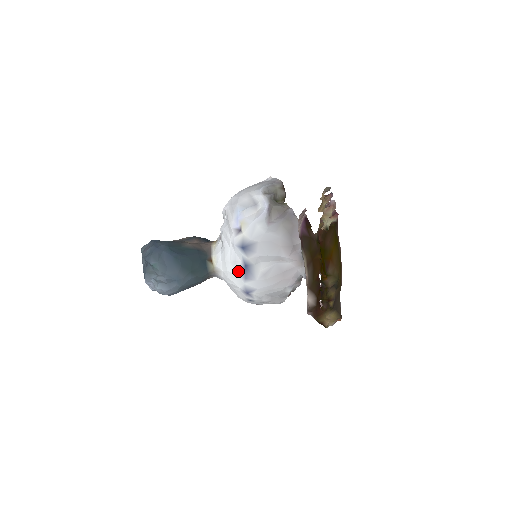
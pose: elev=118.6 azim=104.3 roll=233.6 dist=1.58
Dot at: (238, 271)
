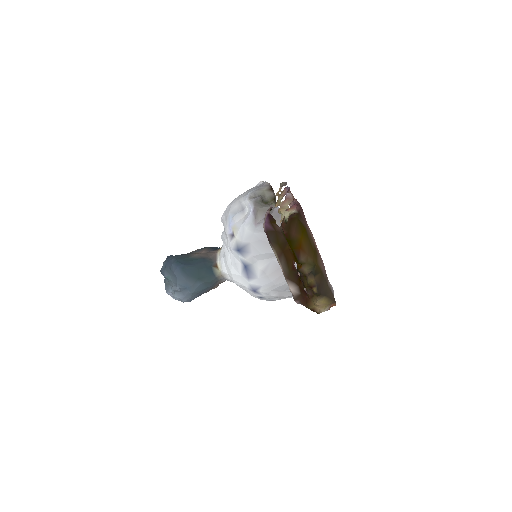
Dot at: (240, 272)
